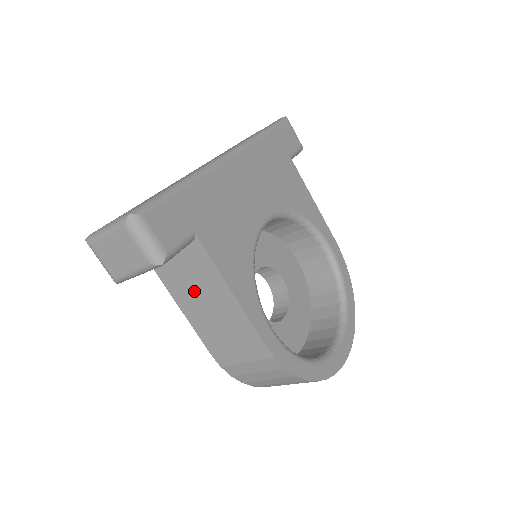
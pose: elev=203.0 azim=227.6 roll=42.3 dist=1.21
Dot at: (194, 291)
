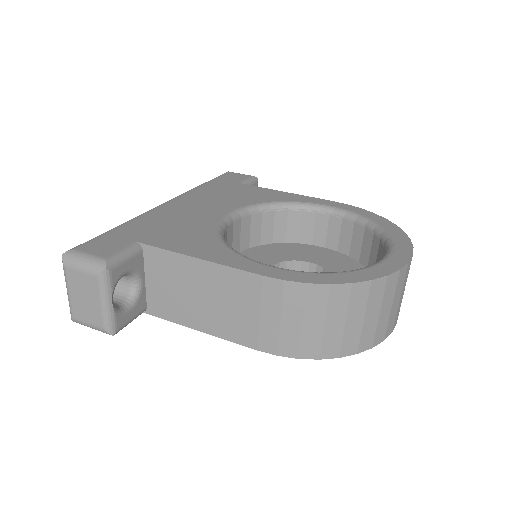
Dot at: (186, 297)
